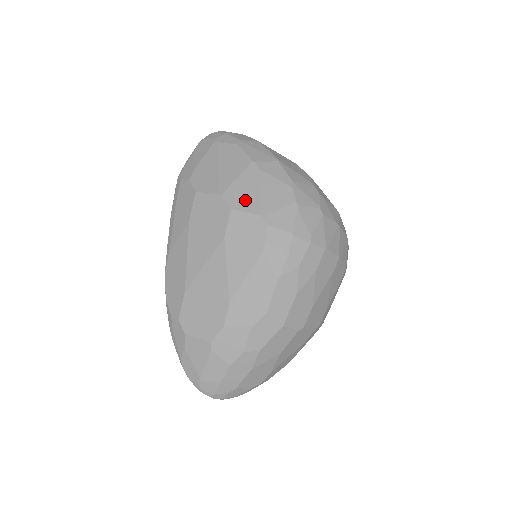
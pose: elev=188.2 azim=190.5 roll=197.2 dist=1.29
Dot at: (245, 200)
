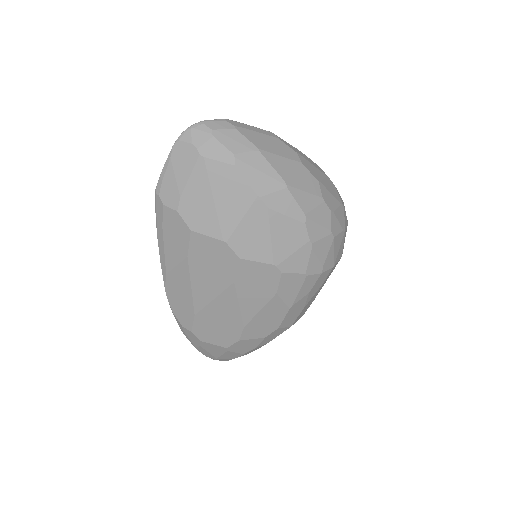
Dot at: (254, 248)
